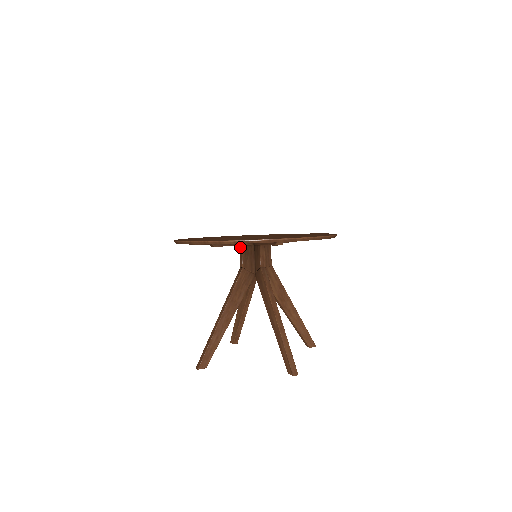
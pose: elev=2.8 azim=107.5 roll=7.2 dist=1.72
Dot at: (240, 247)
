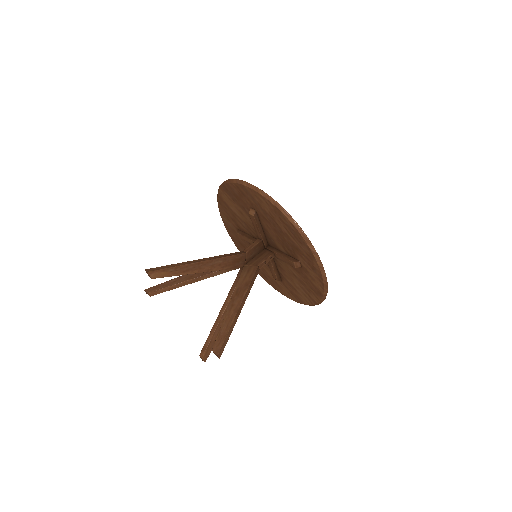
Dot at: occluded
